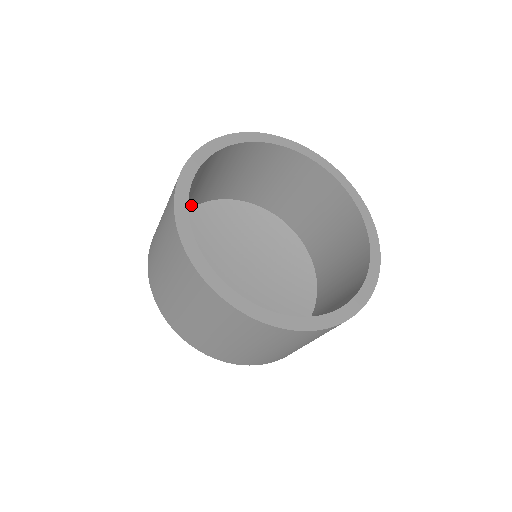
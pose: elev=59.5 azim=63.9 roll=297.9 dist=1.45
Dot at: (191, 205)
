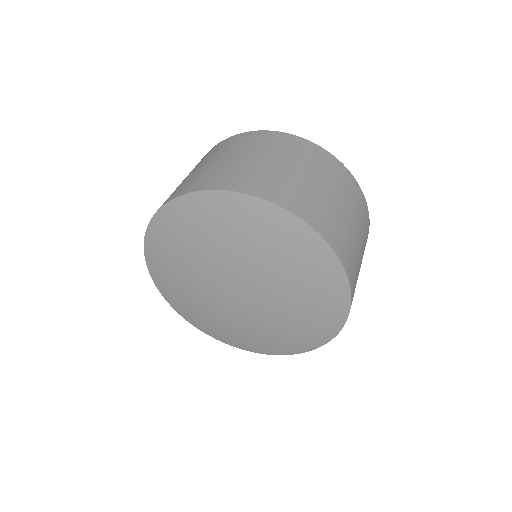
Dot at: occluded
